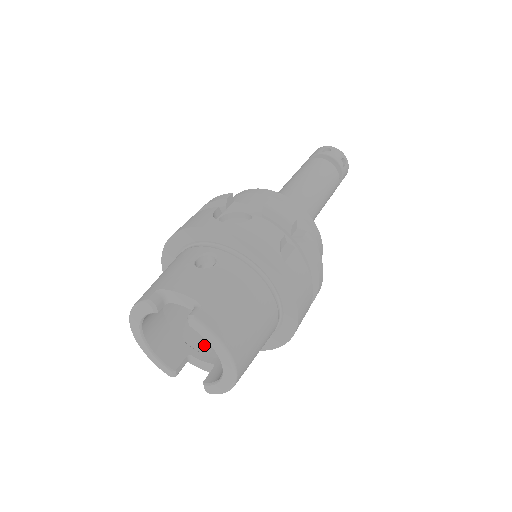
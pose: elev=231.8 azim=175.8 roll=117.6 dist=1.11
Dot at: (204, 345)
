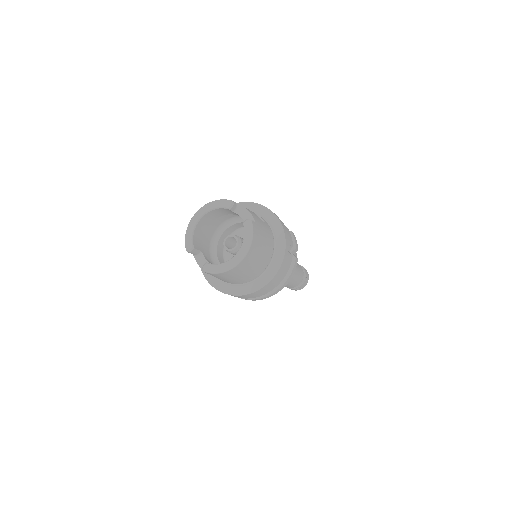
Dot at: occluded
